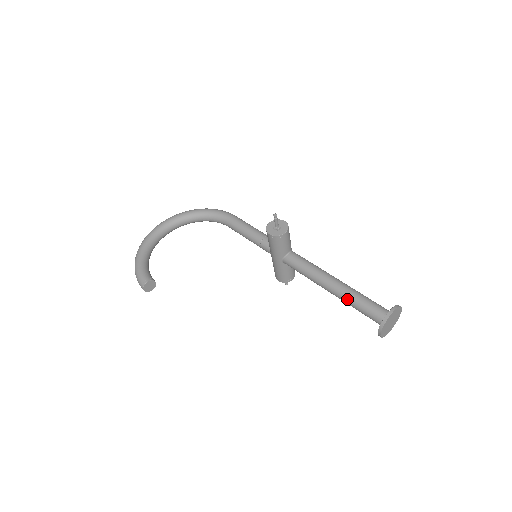
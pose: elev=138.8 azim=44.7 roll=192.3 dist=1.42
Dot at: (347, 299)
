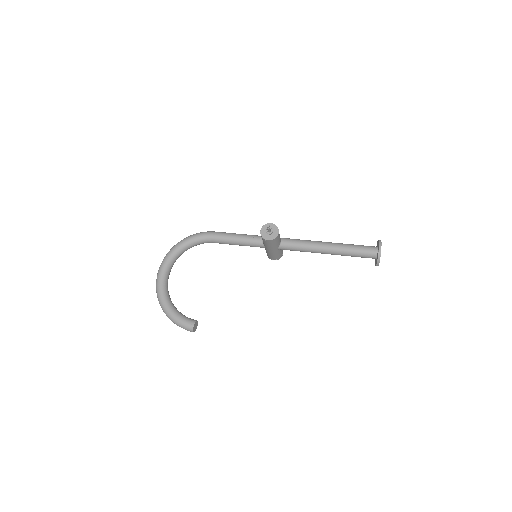
Dot at: (343, 254)
